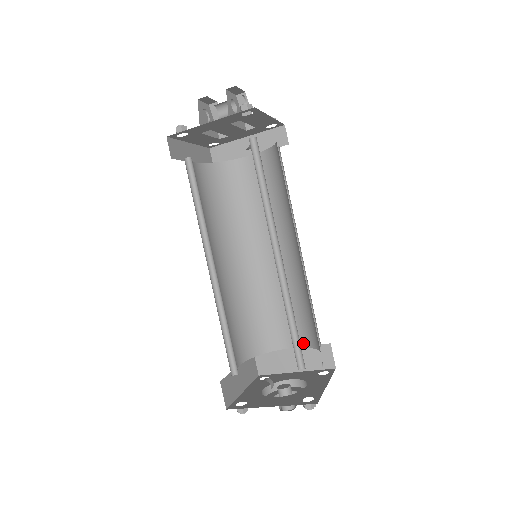
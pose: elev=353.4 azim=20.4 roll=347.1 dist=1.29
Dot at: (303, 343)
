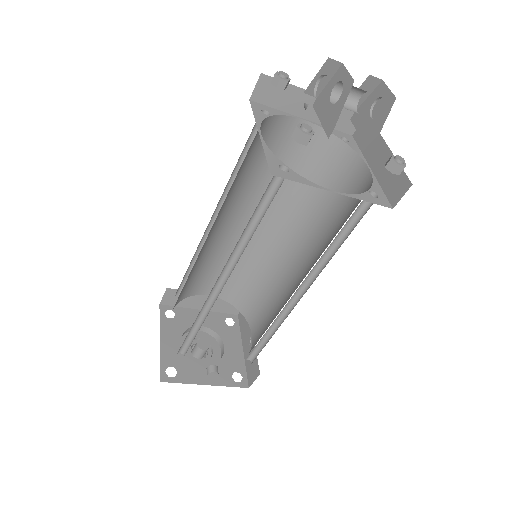
Dot at: (225, 297)
